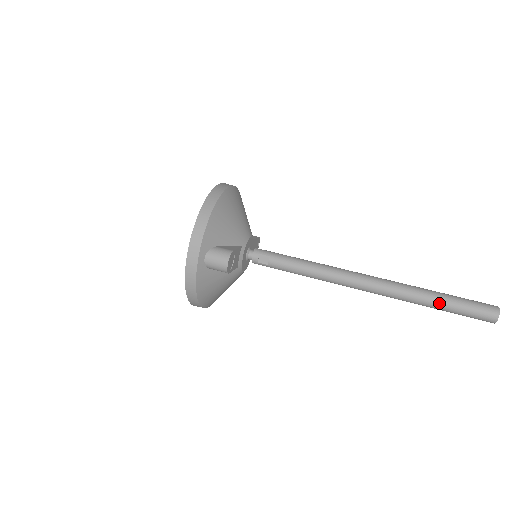
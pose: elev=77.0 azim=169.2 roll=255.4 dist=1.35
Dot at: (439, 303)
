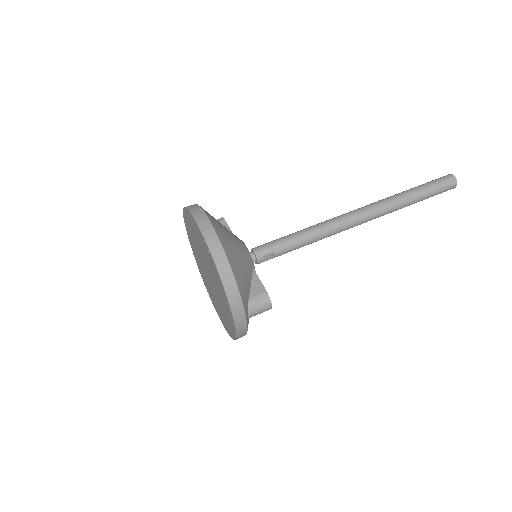
Dot at: (417, 201)
